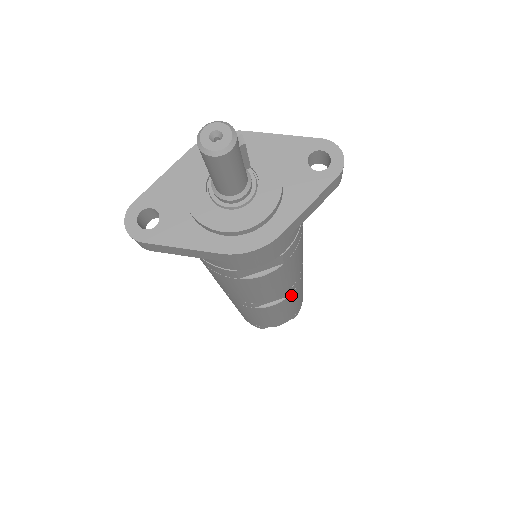
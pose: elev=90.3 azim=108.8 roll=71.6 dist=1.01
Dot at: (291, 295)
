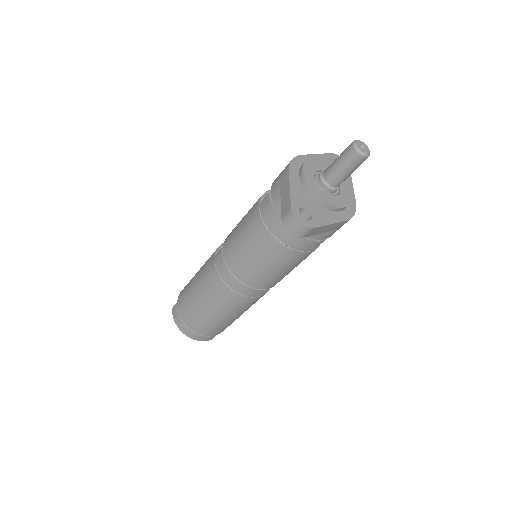
Dot at: occluded
